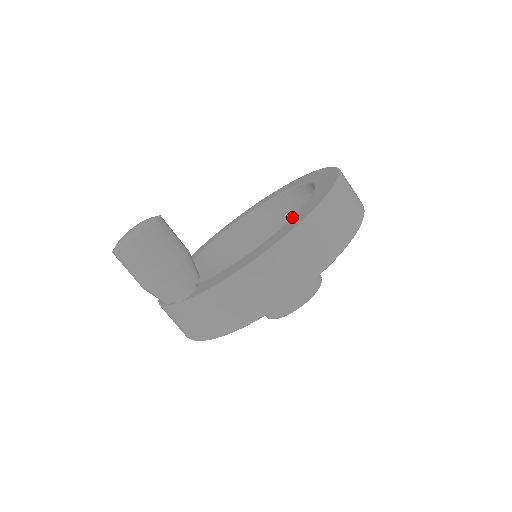
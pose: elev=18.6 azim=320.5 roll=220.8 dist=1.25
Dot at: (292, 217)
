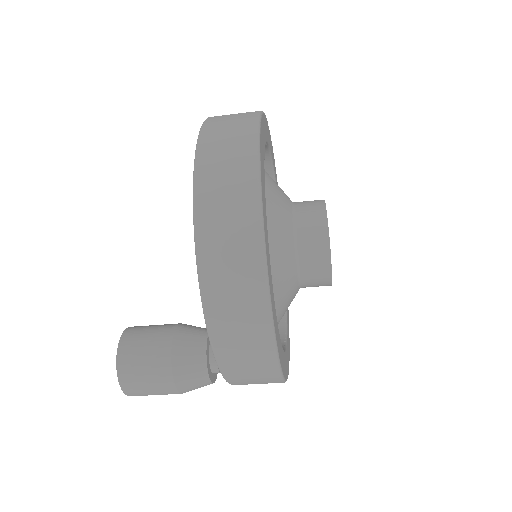
Dot at: occluded
